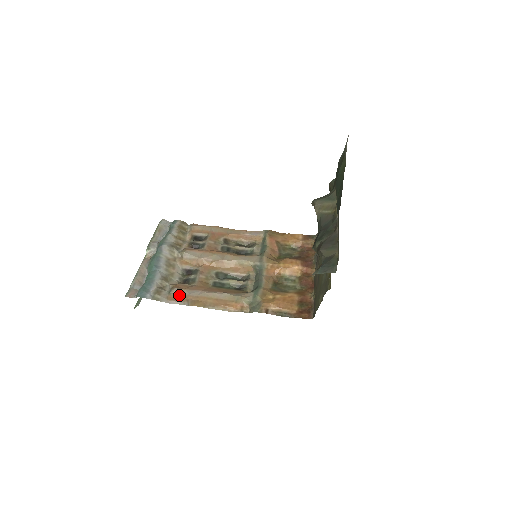
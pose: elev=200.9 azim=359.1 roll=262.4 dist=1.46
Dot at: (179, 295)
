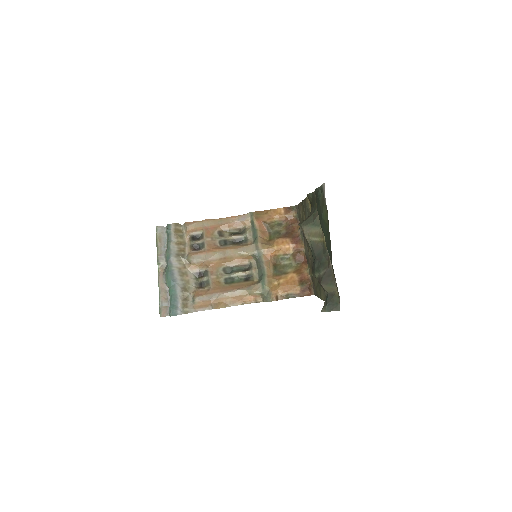
Dot at: (202, 302)
